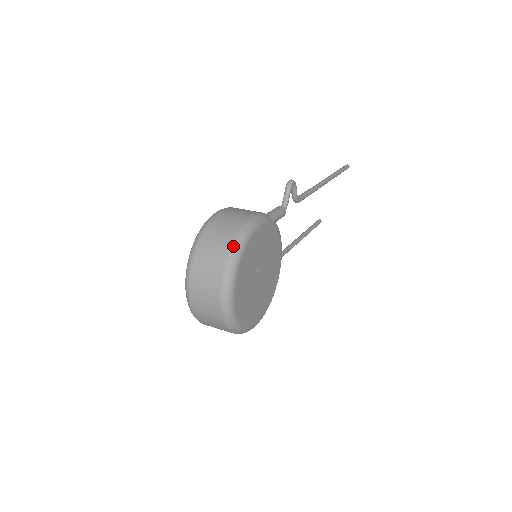
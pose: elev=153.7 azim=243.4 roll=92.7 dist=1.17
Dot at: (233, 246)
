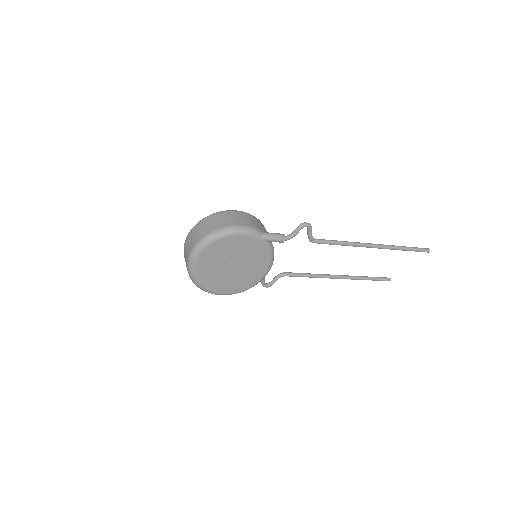
Dot at: (210, 234)
